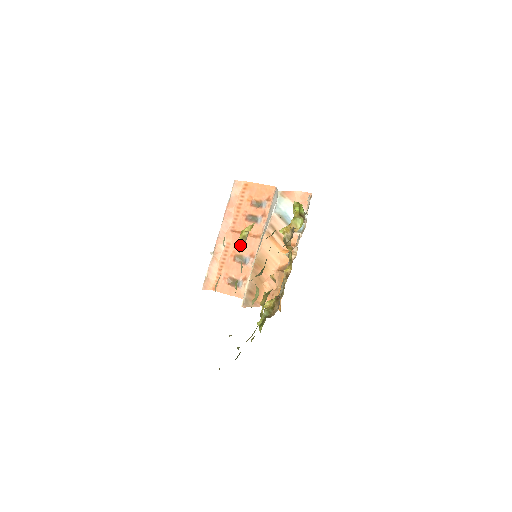
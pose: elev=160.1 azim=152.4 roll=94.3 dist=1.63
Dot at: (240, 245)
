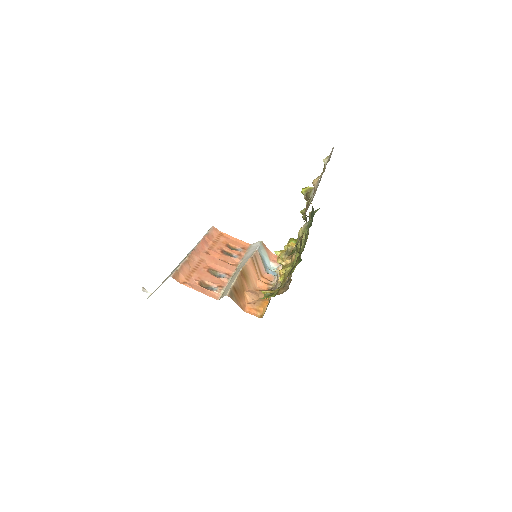
Dot at: (215, 264)
